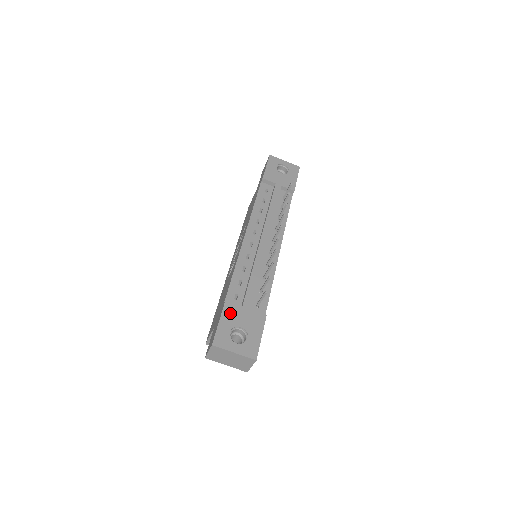
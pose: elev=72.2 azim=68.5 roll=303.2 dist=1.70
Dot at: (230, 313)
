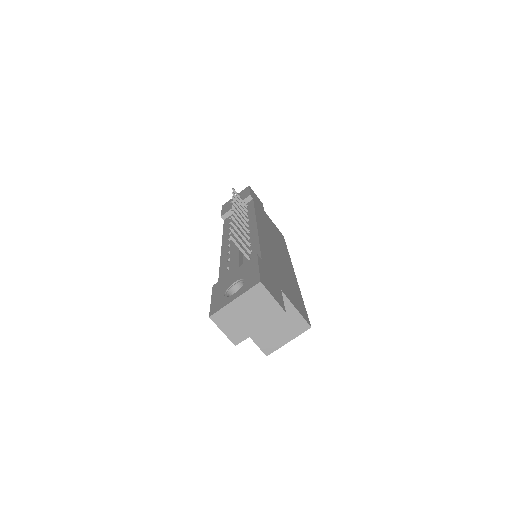
Dot at: (220, 286)
